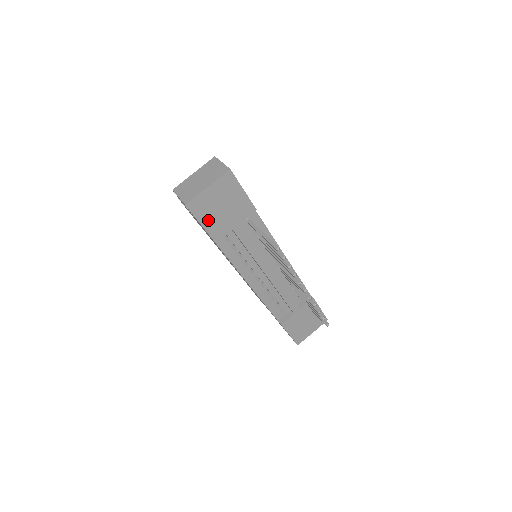
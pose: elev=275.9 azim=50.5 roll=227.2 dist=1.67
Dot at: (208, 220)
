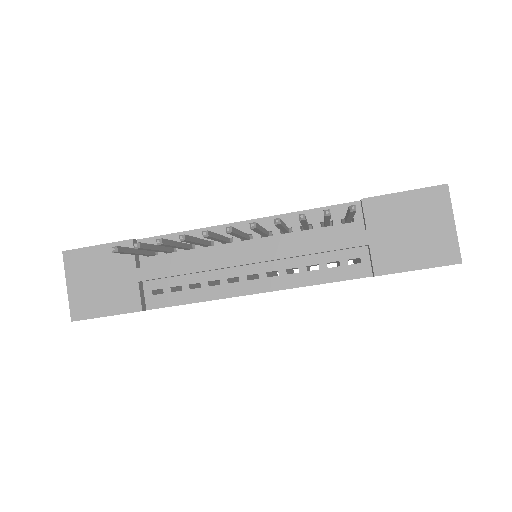
Dot at: (106, 305)
